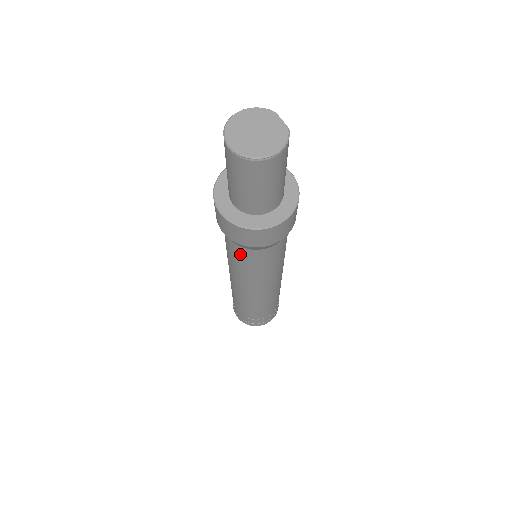
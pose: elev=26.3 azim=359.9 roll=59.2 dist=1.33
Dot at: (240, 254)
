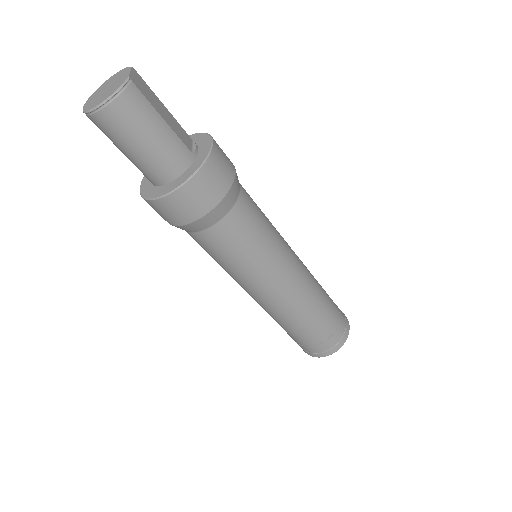
Dot at: occluded
